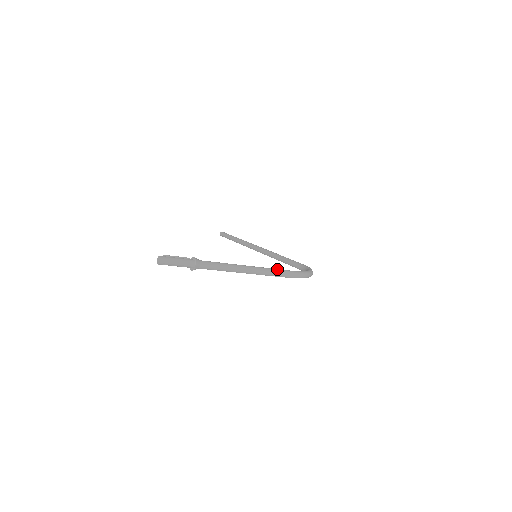
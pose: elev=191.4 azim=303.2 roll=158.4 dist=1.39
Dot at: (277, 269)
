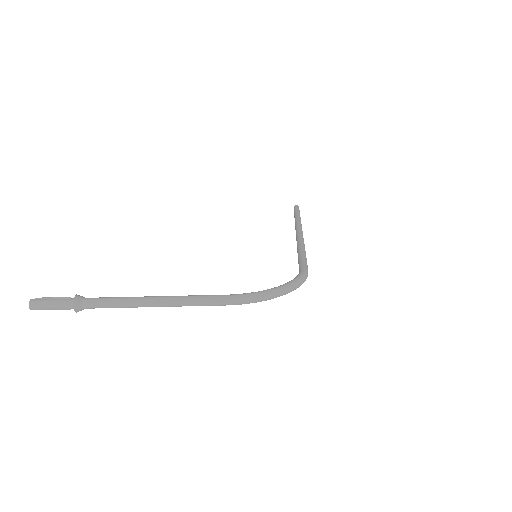
Dot at: (206, 296)
